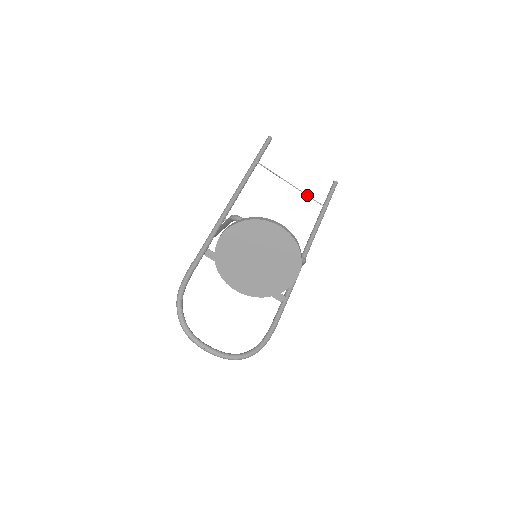
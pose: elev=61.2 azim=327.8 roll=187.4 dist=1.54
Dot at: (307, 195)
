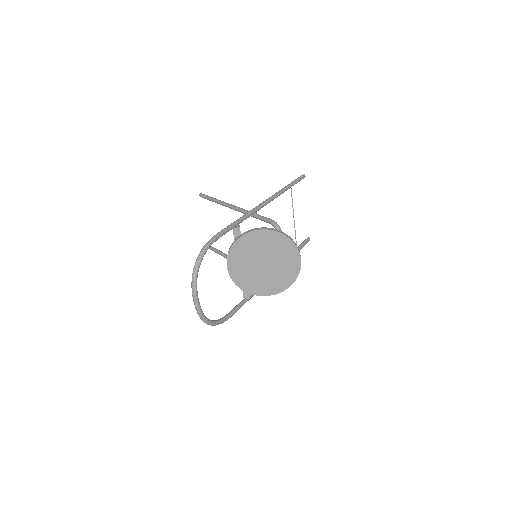
Dot at: occluded
